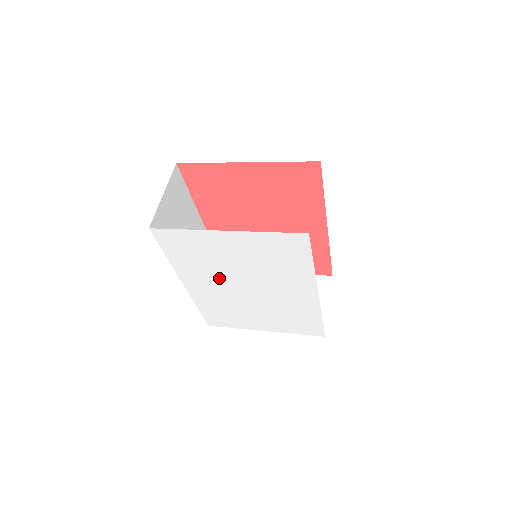
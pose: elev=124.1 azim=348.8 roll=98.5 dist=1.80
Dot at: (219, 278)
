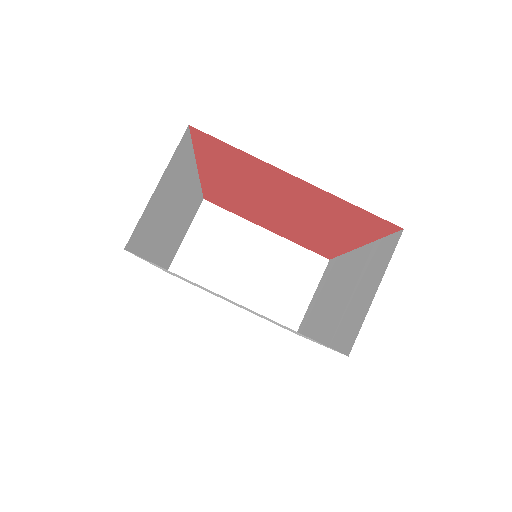
Dot at: occluded
